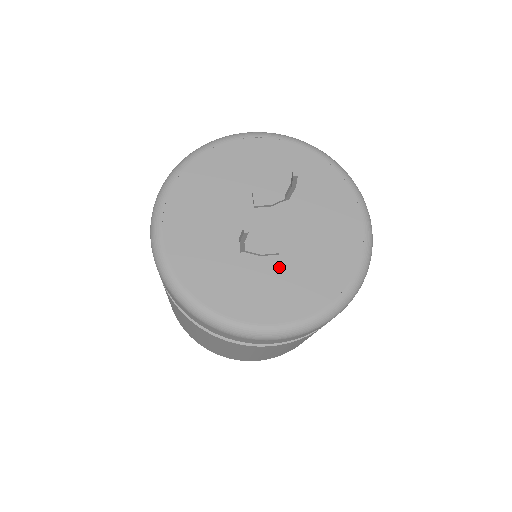
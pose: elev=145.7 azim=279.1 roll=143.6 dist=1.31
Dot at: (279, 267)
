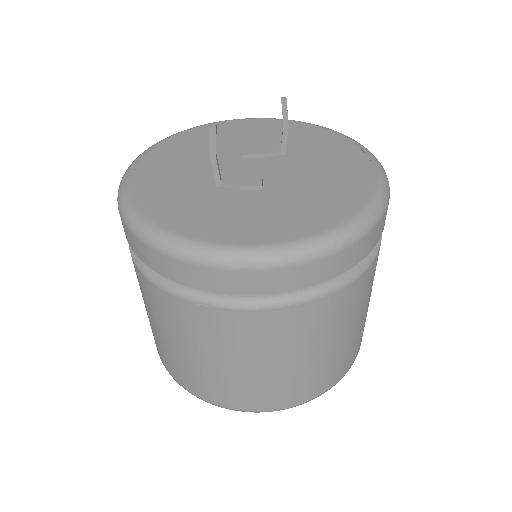
Dot at: (260, 199)
